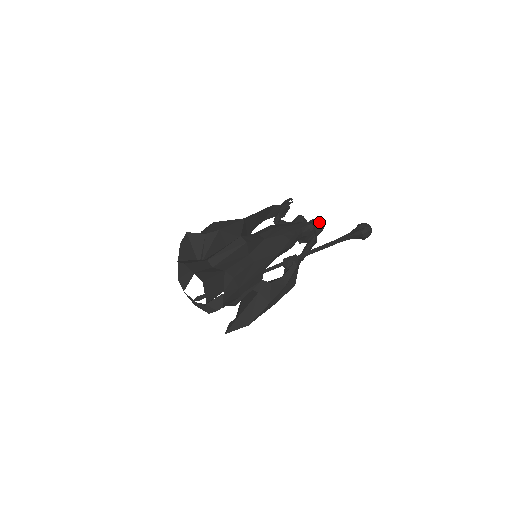
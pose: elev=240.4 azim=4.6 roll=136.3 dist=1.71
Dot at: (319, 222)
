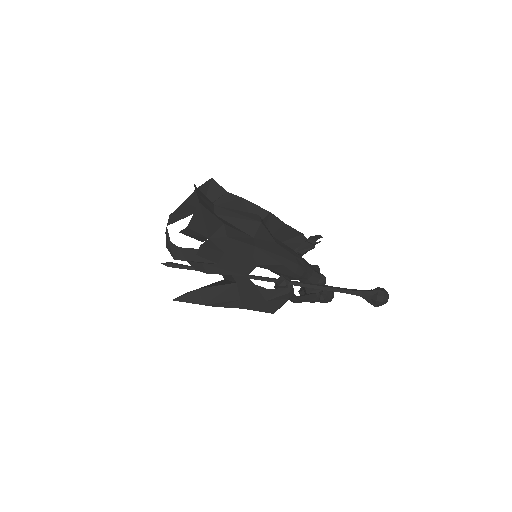
Dot at: occluded
